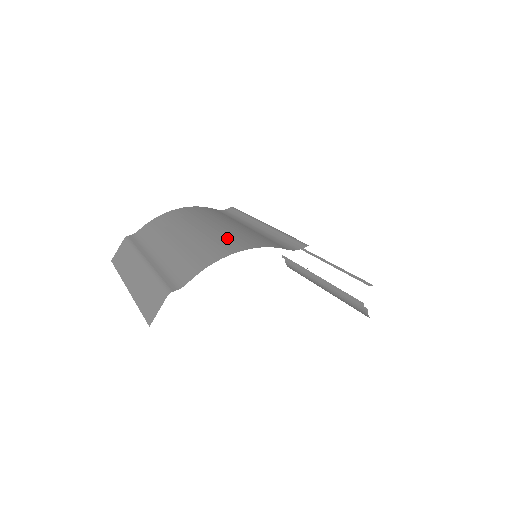
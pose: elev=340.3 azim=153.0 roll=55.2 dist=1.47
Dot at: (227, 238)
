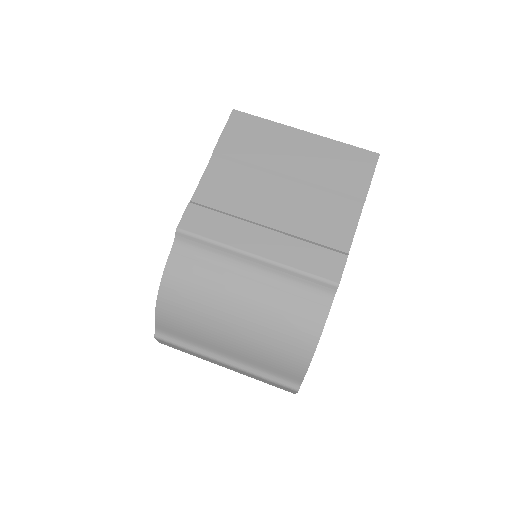
Dot at: (281, 334)
